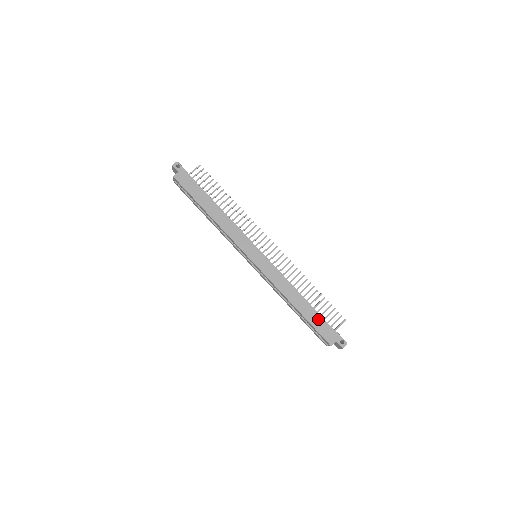
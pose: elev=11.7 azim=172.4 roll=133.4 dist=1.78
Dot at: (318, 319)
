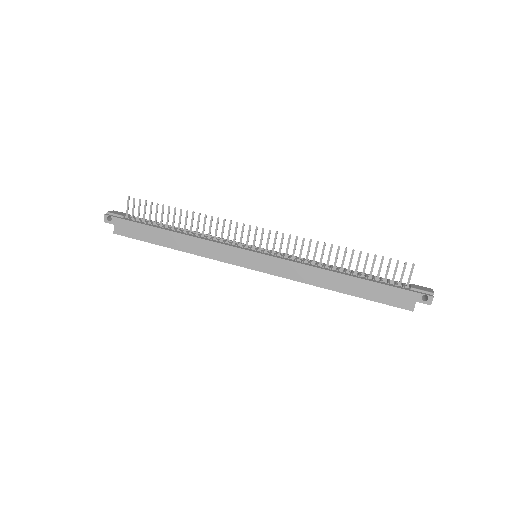
Dot at: (375, 289)
